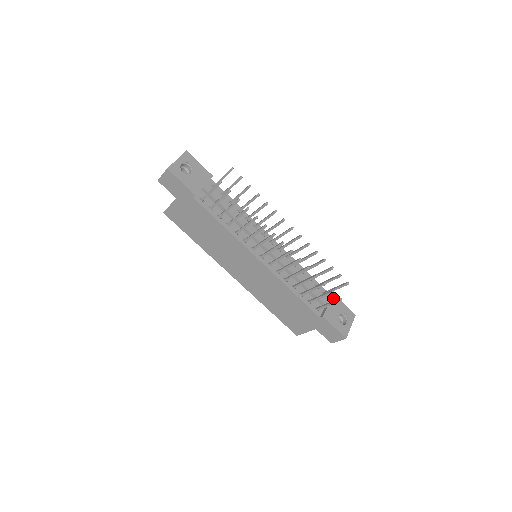
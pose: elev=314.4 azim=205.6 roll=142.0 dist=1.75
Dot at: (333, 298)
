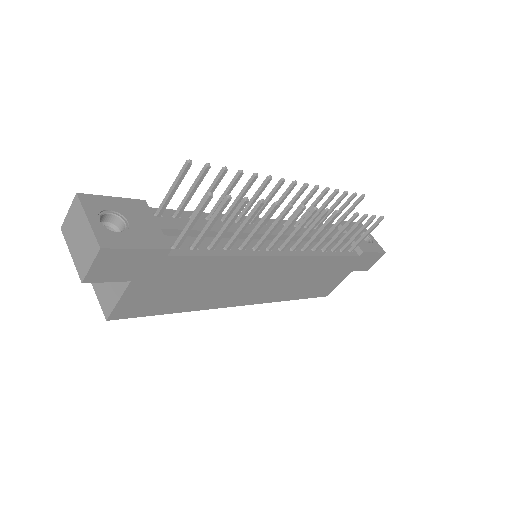
Dot at: occluded
